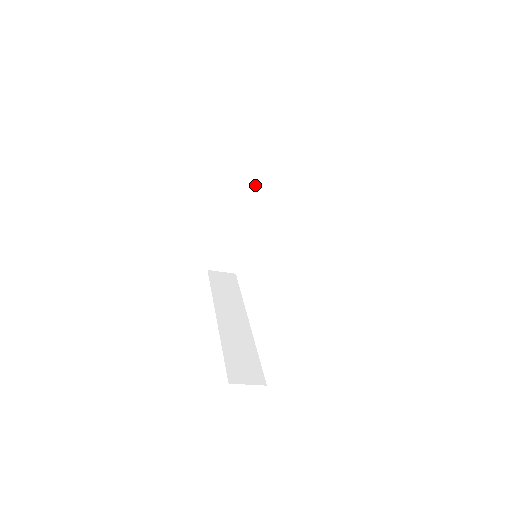
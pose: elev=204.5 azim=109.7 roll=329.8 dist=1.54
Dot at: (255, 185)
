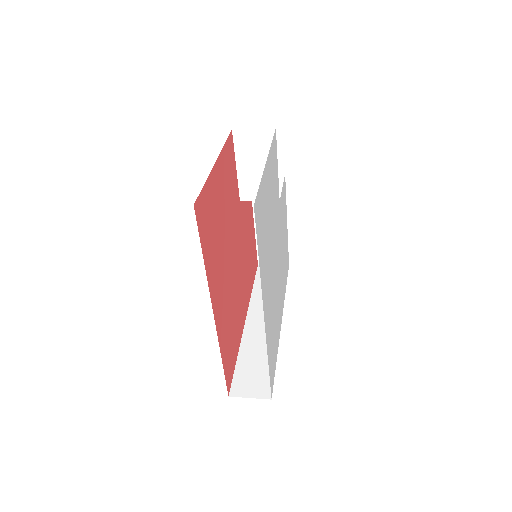
Dot at: (248, 177)
